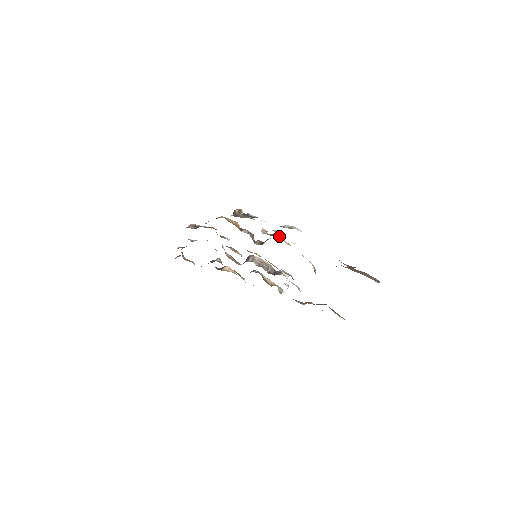
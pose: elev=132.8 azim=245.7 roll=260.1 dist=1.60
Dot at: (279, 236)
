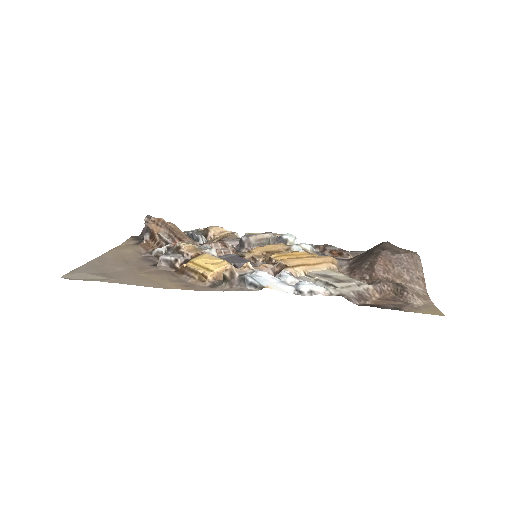
Dot at: (290, 272)
